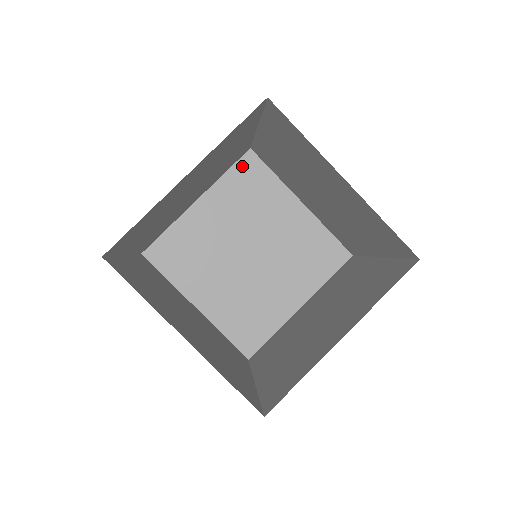
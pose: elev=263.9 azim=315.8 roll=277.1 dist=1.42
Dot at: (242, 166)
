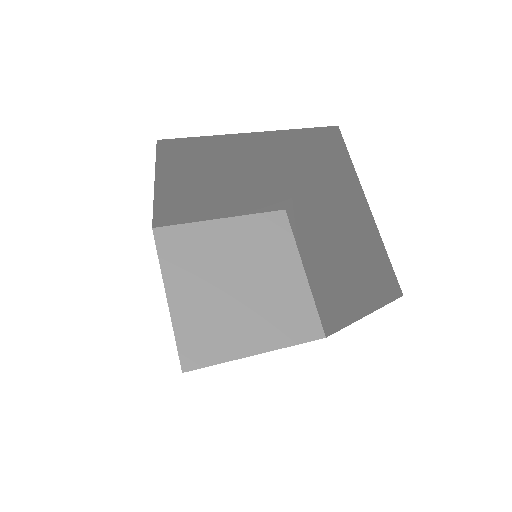
Dot at: (272, 217)
